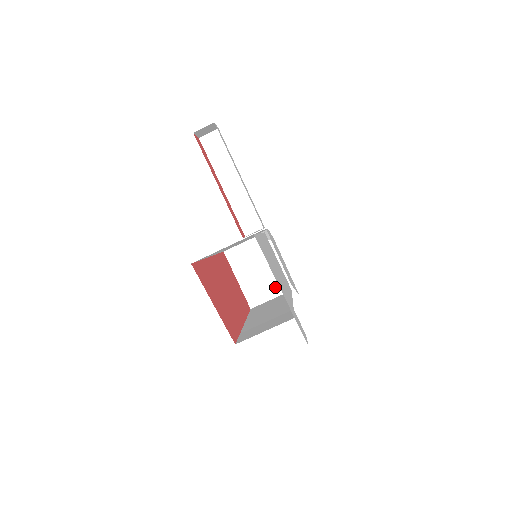
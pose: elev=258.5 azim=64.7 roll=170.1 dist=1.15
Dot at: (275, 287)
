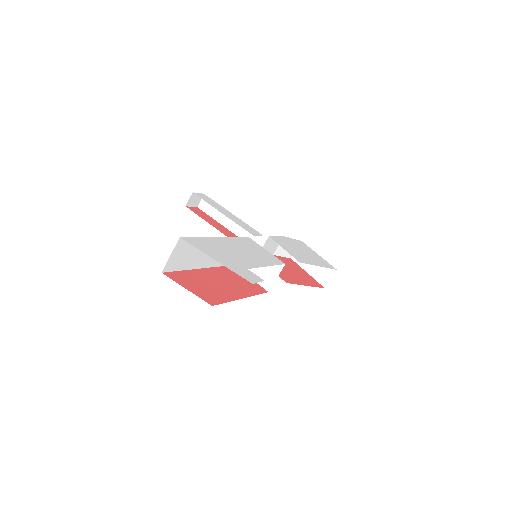
Dot at: (274, 268)
